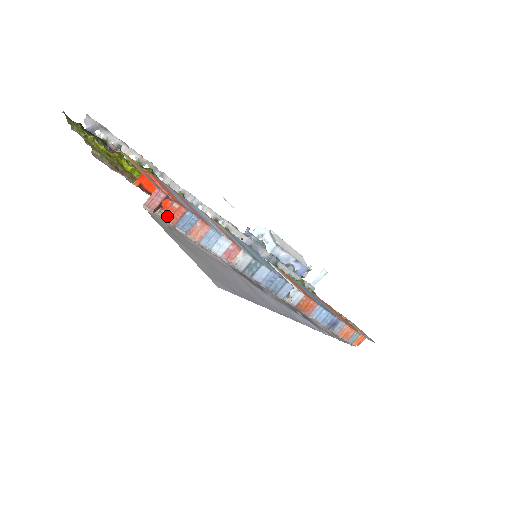
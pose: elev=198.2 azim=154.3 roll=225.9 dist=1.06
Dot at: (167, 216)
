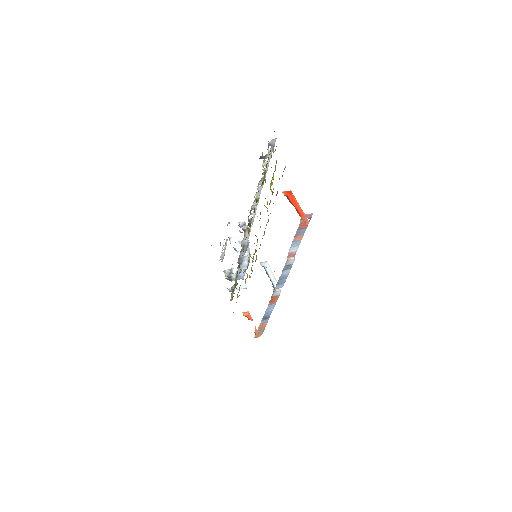
Dot at: (301, 224)
